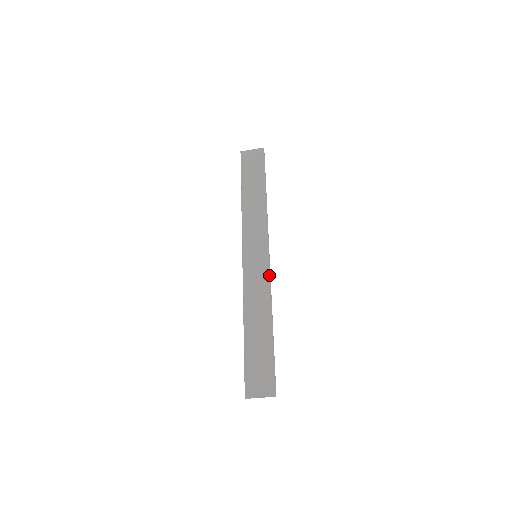
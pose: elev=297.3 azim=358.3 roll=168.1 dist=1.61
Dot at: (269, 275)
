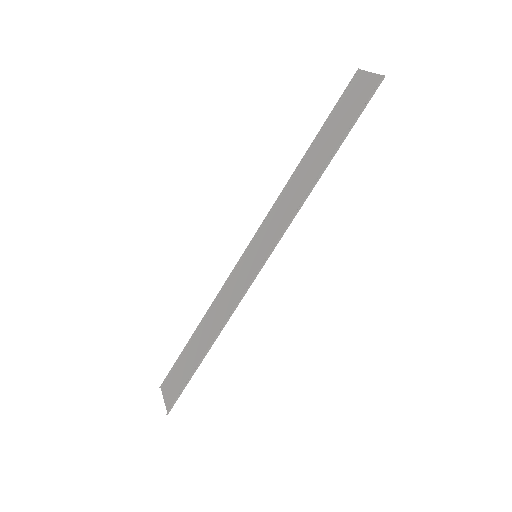
Dot at: (245, 292)
